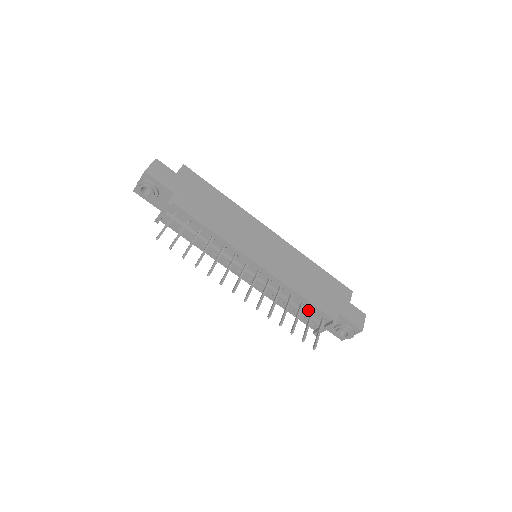
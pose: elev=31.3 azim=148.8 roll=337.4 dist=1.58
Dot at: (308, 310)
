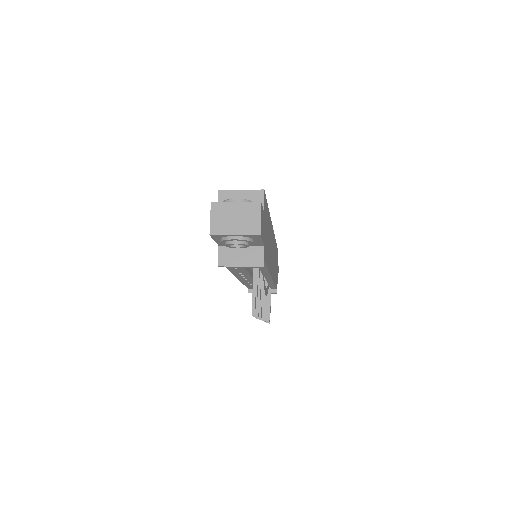
Dot at: occluded
